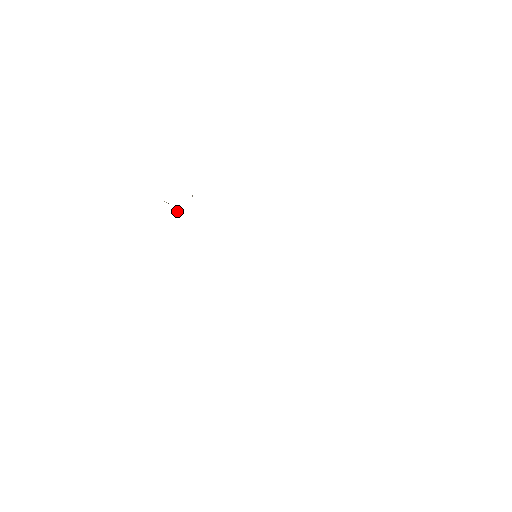
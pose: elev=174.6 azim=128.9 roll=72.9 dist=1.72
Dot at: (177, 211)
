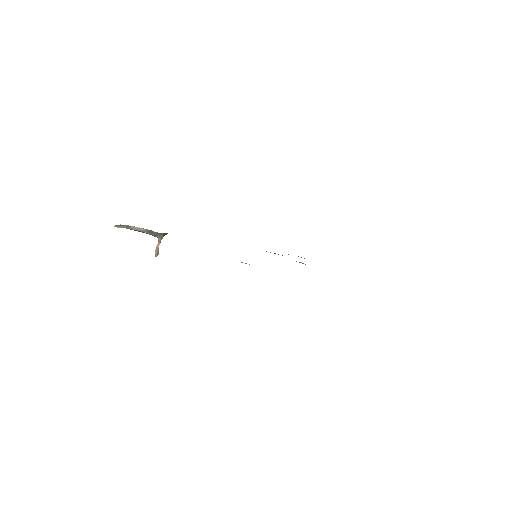
Dot at: (157, 251)
